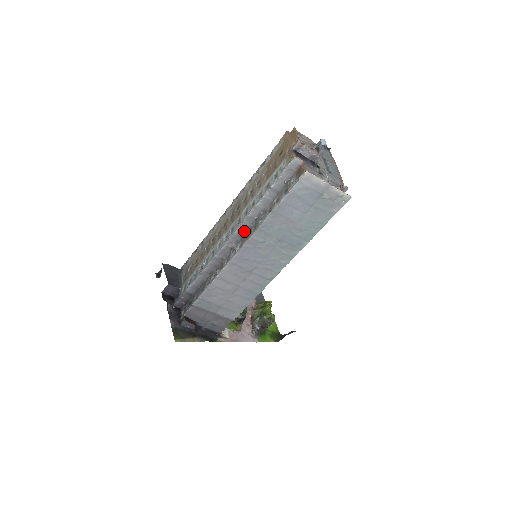
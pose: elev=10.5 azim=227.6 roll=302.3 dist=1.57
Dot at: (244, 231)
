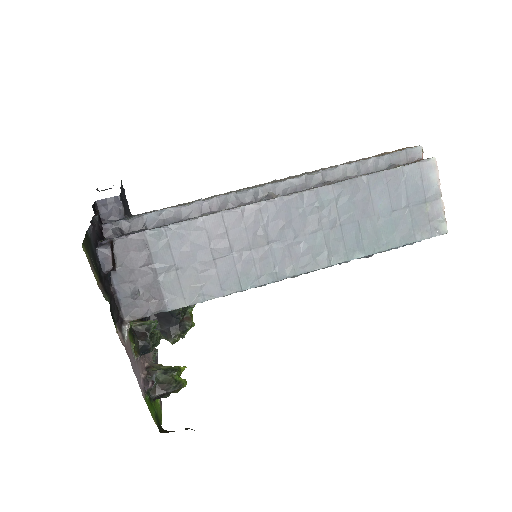
Dot at: (298, 188)
